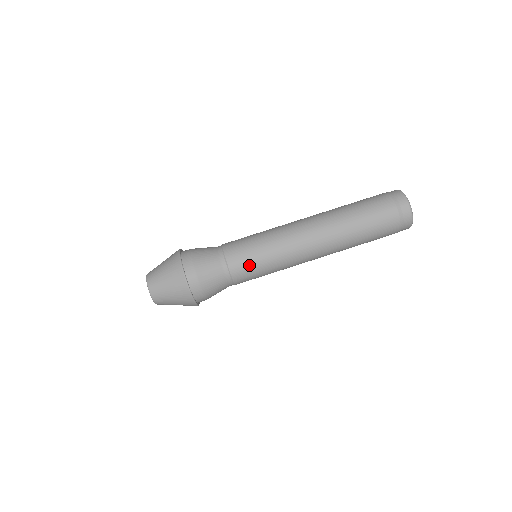
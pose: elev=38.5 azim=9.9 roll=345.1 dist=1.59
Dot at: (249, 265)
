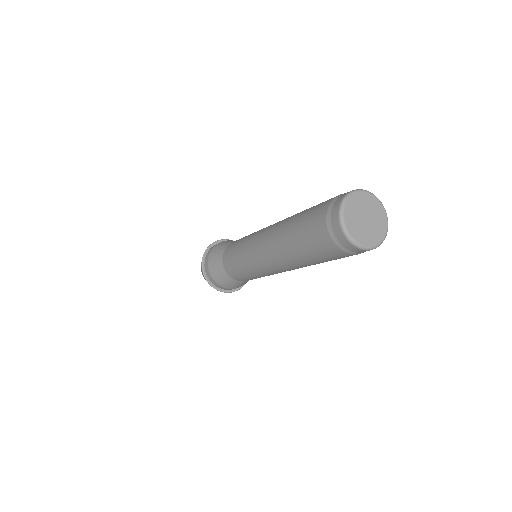
Dot at: (244, 277)
